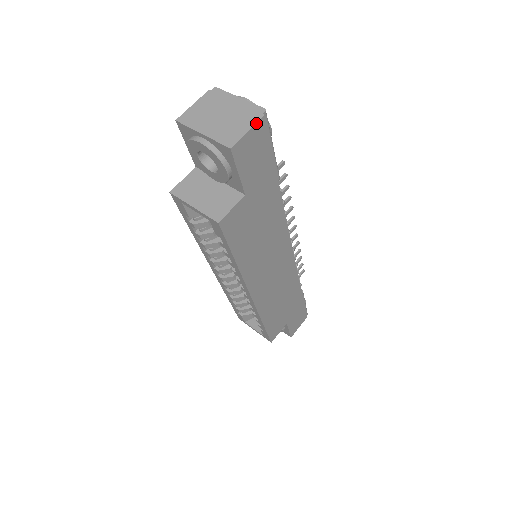
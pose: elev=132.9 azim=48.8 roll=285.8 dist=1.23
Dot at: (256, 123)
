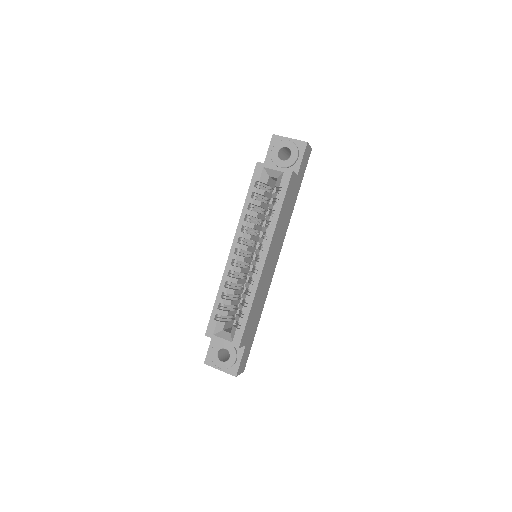
Dot at: occluded
